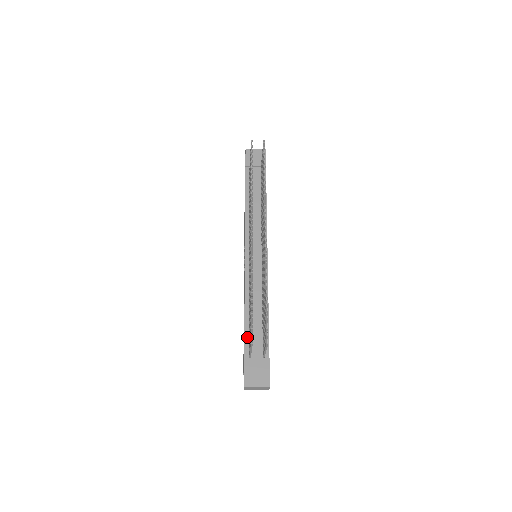
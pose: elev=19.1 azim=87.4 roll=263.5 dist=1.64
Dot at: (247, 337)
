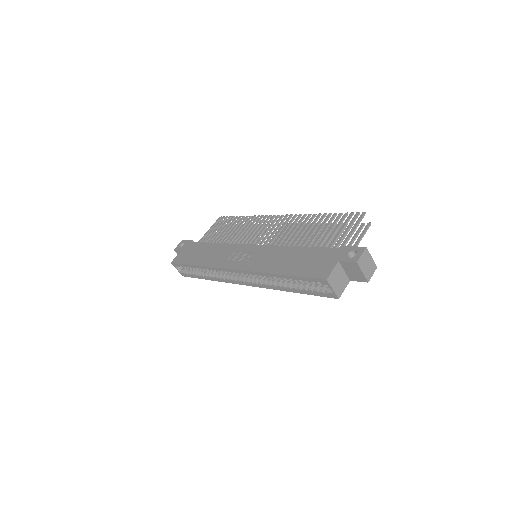
Dot at: (321, 249)
